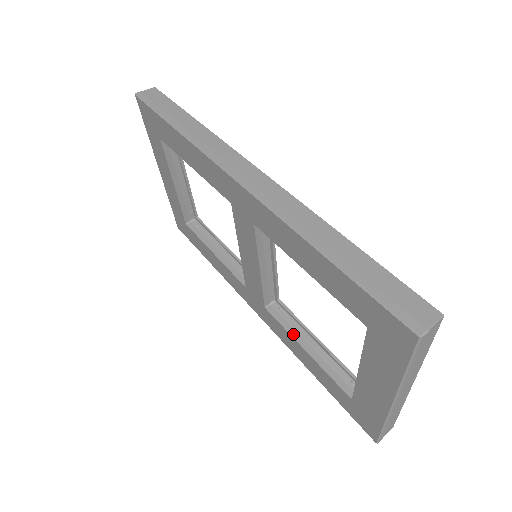
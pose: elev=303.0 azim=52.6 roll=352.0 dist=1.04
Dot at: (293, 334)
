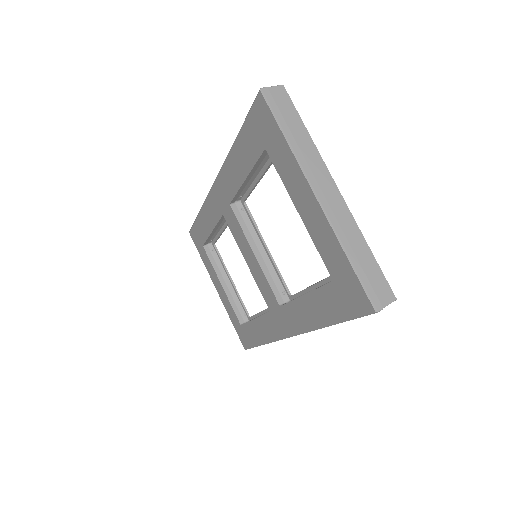
Dot at: (297, 298)
